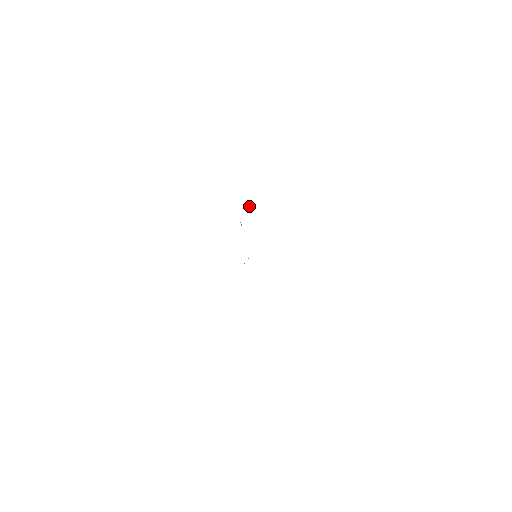
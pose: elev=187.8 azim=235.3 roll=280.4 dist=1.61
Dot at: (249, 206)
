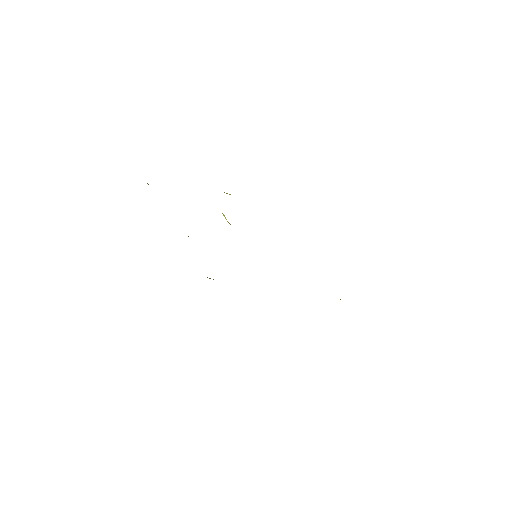
Dot at: occluded
